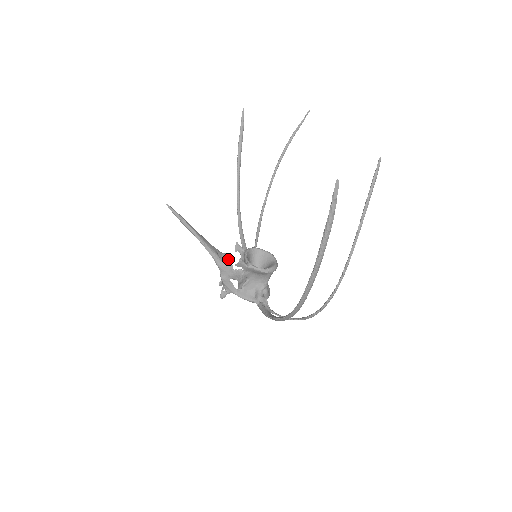
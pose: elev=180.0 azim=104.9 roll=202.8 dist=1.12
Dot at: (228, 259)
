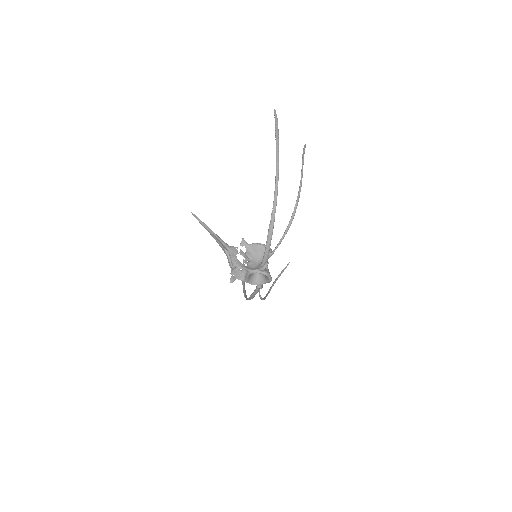
Dot at: occluded
